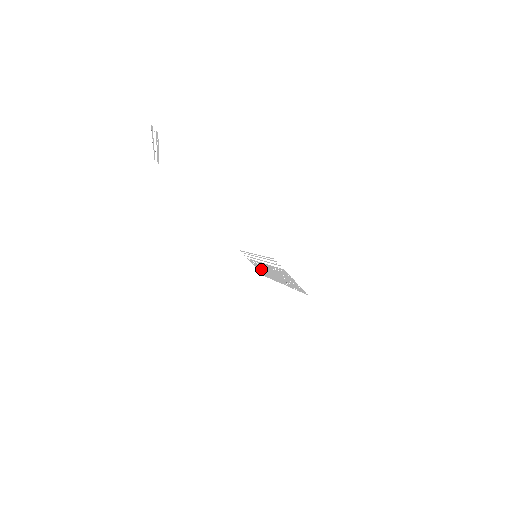
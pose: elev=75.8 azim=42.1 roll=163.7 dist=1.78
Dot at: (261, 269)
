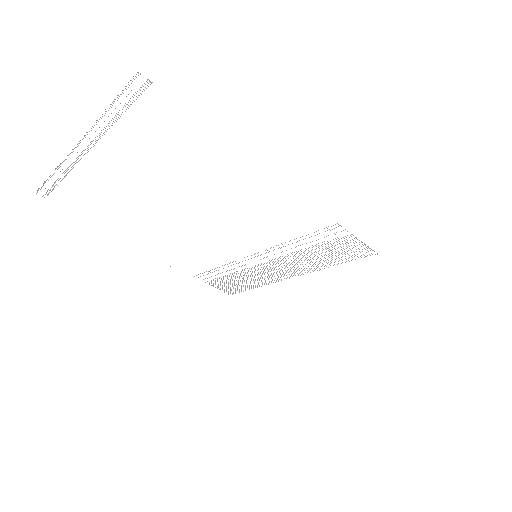
Dot at: occluded
